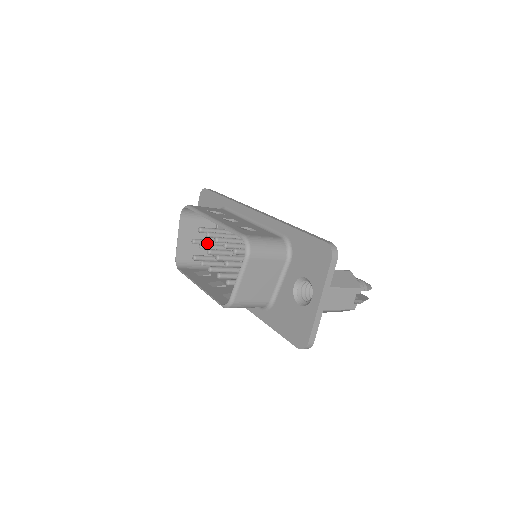
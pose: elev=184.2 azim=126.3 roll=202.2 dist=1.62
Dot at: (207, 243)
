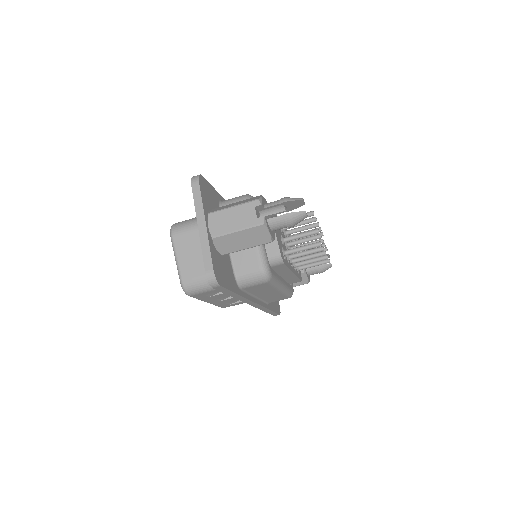
Dot at: occluded
